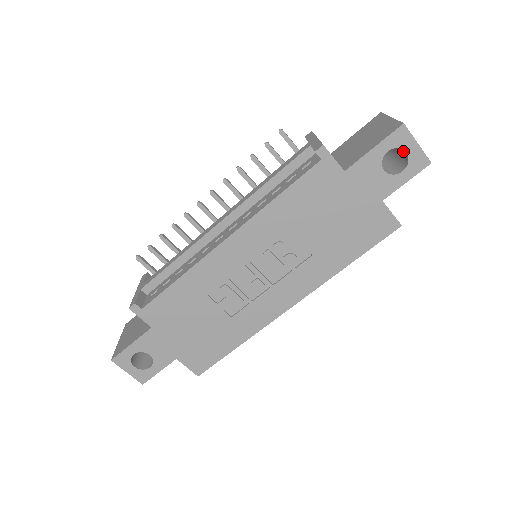
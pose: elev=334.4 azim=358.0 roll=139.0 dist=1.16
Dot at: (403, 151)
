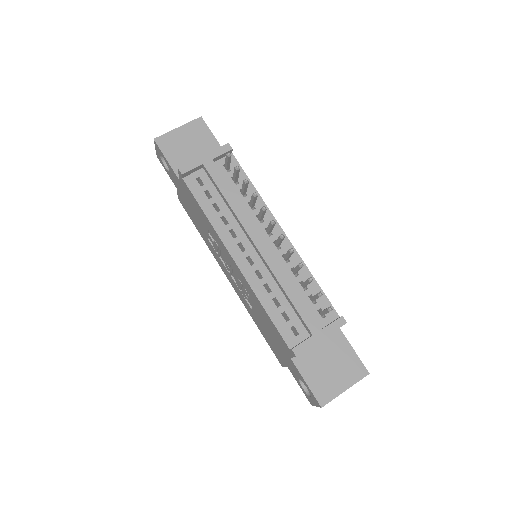
Dot at: occluded
